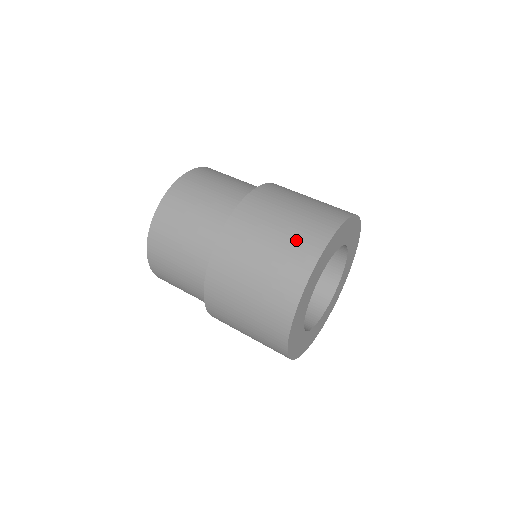
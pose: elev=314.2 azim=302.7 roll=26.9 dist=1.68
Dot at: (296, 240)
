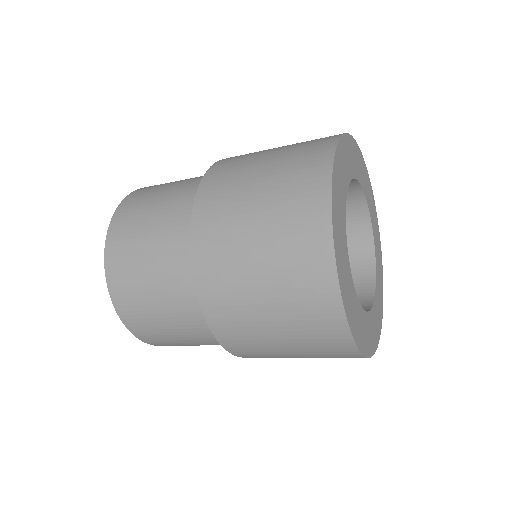
Dot at: occluded
